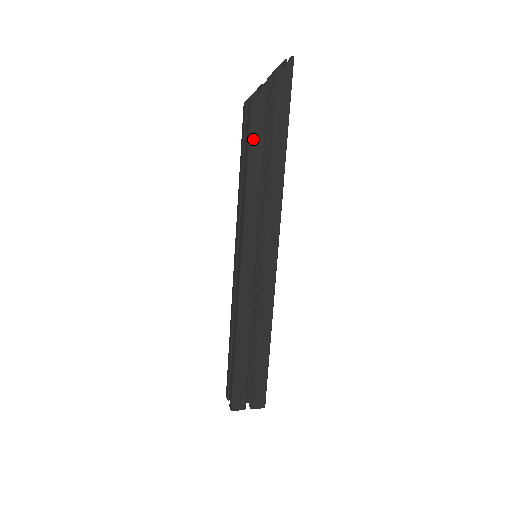
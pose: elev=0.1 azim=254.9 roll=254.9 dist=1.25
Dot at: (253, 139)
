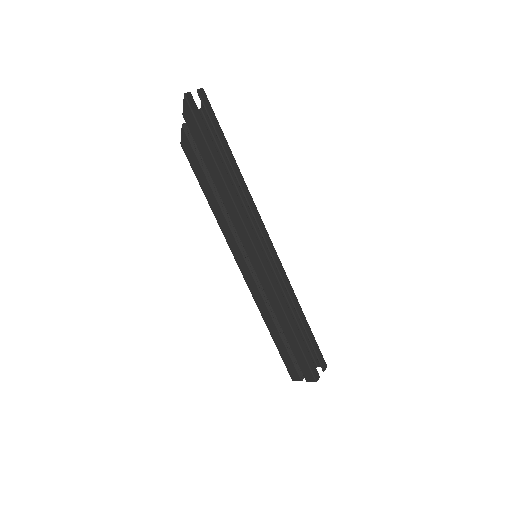
Dot at: (196, 172)
